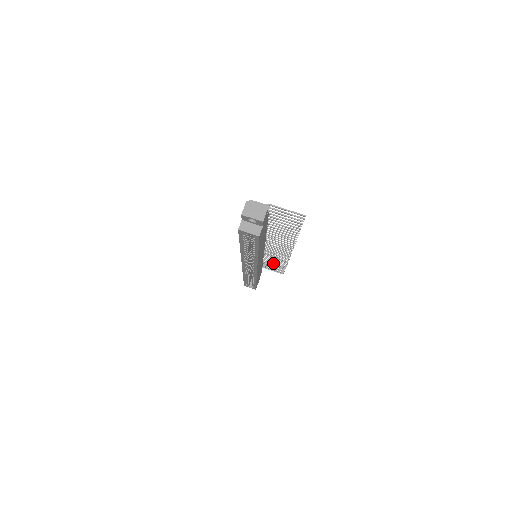
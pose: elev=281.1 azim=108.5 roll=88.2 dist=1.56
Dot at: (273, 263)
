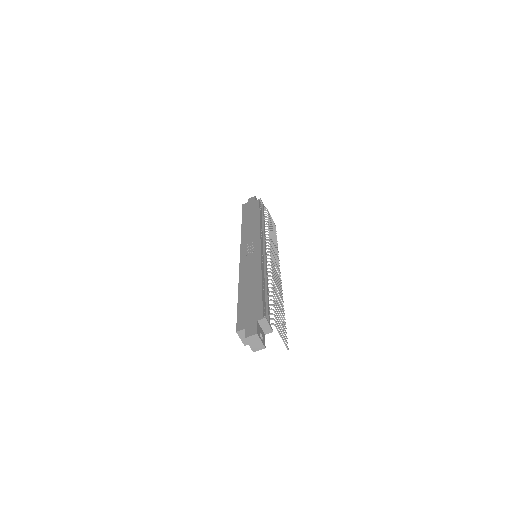
Dot at: occluded
